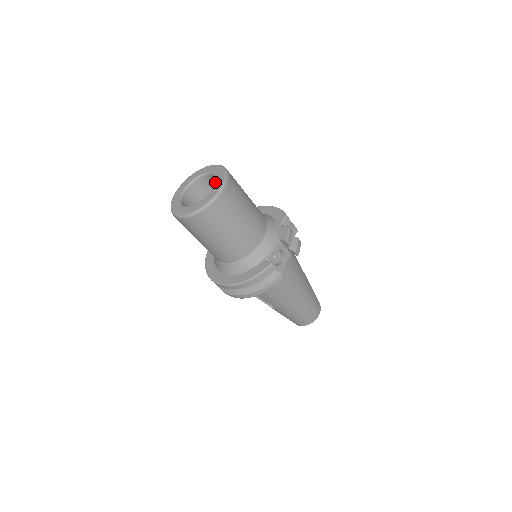
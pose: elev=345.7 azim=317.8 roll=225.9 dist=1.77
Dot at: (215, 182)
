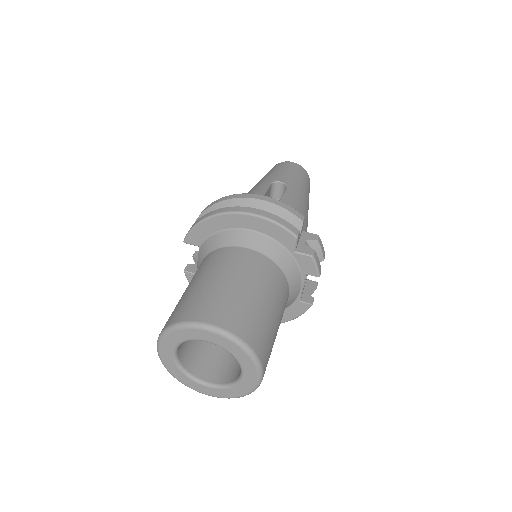
Dot at: occluded
